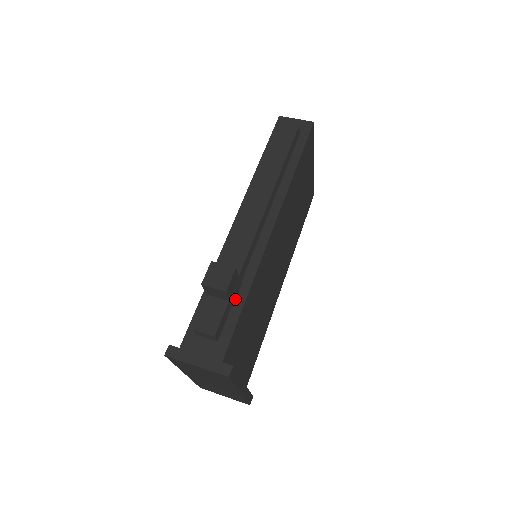
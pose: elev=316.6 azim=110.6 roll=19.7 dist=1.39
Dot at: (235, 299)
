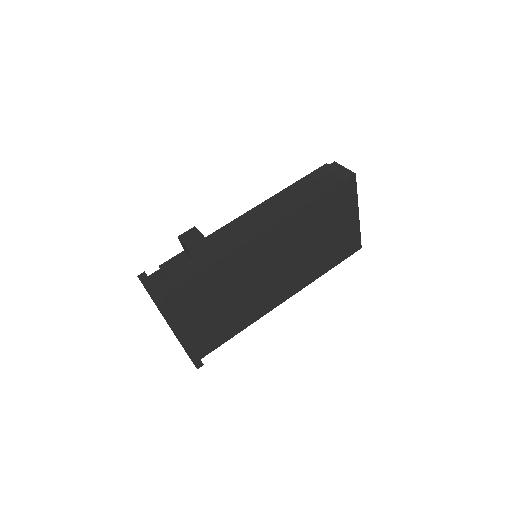
Dot at: (201, 263)
